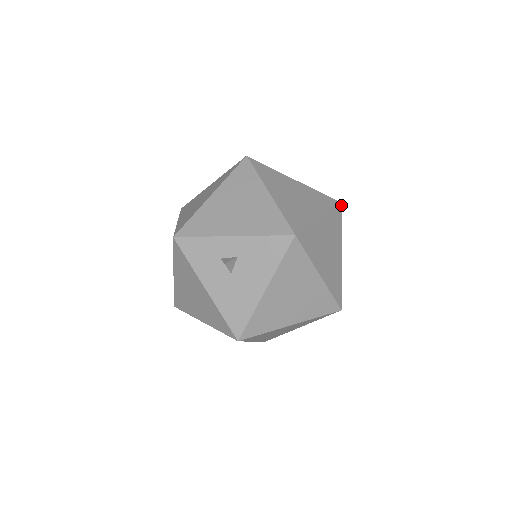
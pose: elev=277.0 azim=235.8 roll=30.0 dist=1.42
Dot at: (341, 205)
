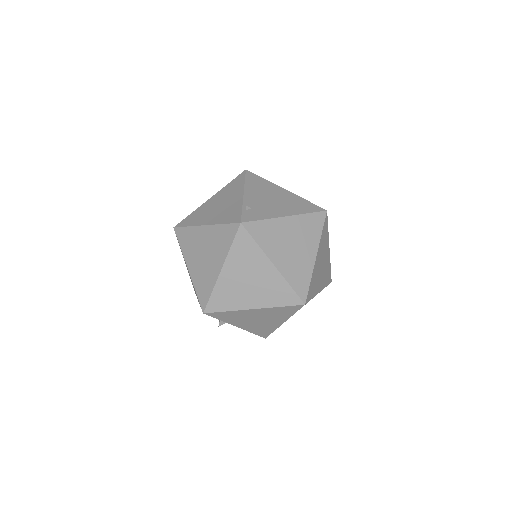
Dot at: occluded
